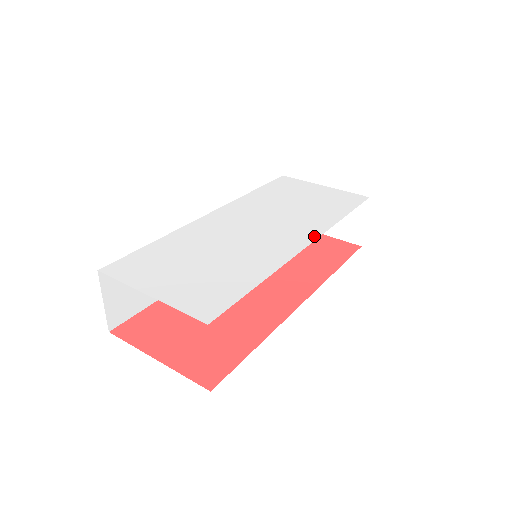
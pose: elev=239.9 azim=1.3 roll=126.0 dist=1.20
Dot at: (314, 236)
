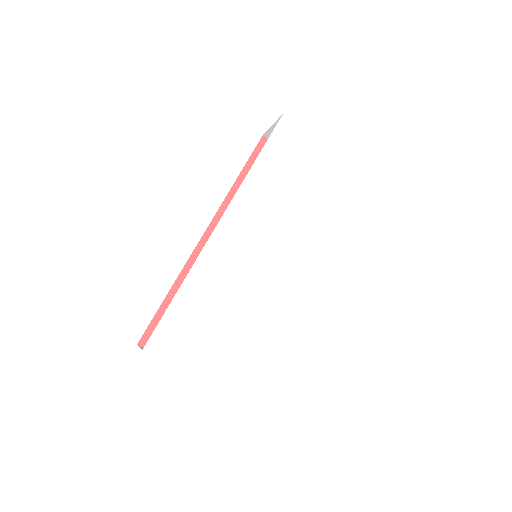
Dot at: (315, 265)
